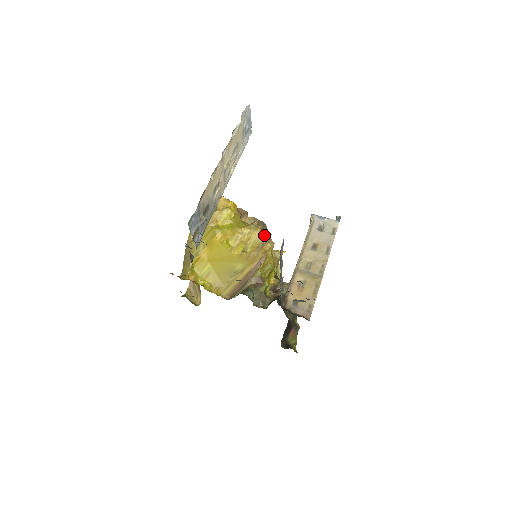
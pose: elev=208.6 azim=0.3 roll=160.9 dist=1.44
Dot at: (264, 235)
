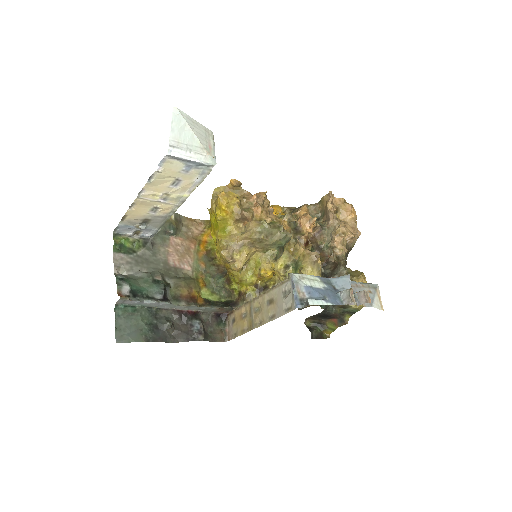
Dot at: (224, 257)
